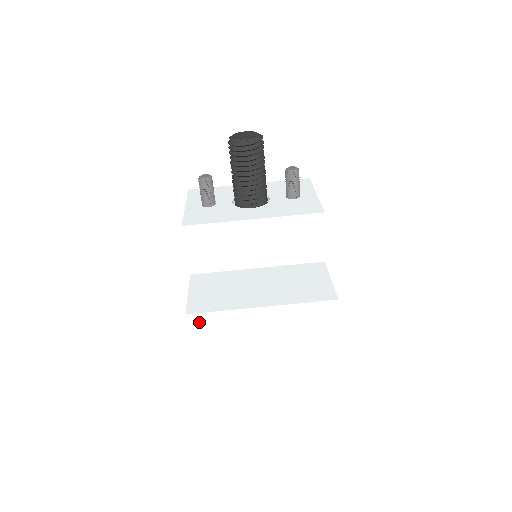
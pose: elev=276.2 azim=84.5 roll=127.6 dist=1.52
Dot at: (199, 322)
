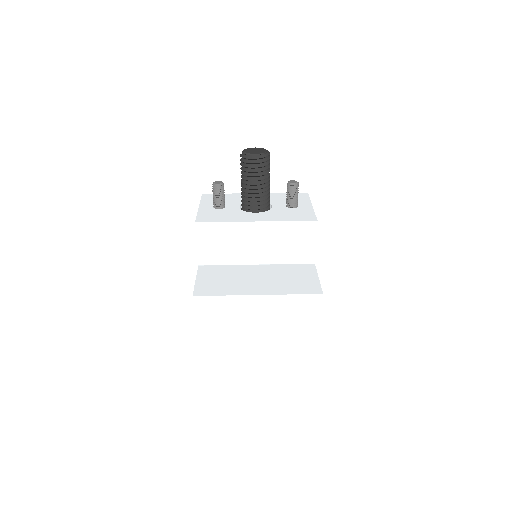
Dot at: (203, 304)
